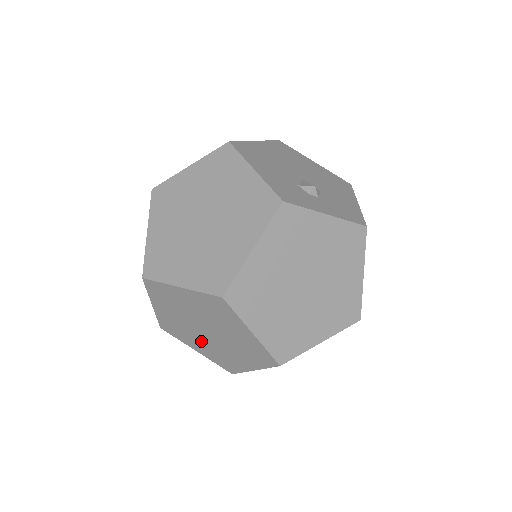
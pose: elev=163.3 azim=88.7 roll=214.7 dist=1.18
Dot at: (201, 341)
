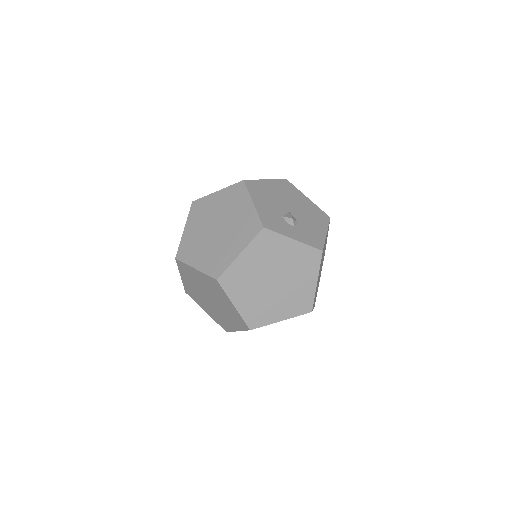
Dot at: (208, 306)
